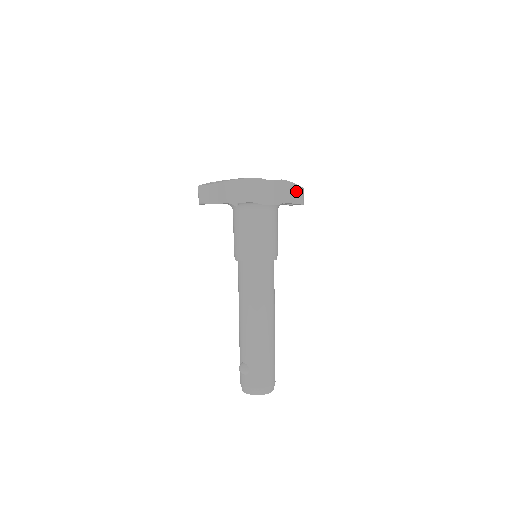
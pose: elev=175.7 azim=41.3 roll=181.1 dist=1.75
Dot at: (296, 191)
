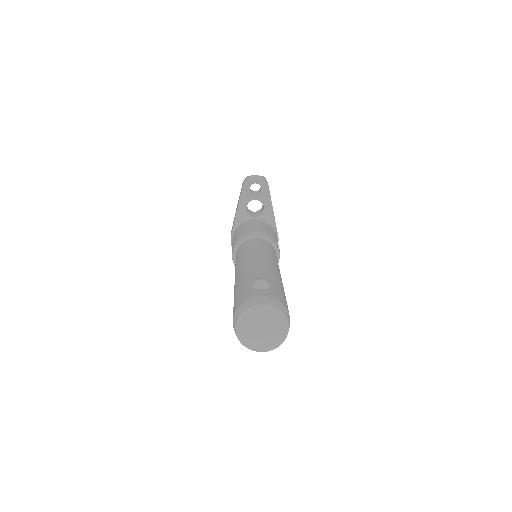
Dot at: occluded
